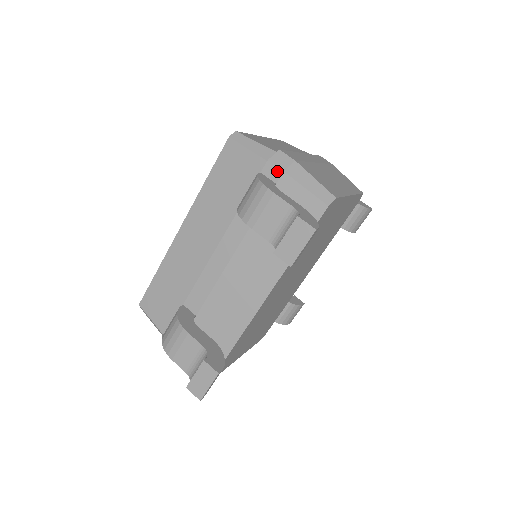
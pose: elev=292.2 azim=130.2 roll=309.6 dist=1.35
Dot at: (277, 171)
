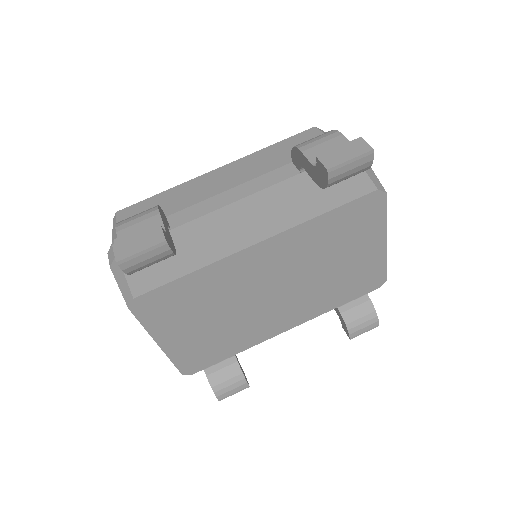
Dot at: occluded
